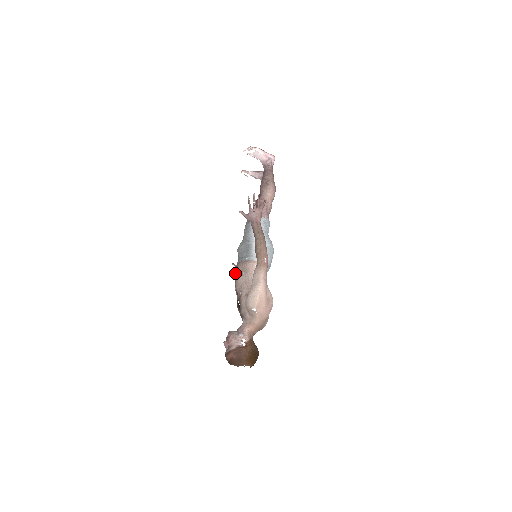
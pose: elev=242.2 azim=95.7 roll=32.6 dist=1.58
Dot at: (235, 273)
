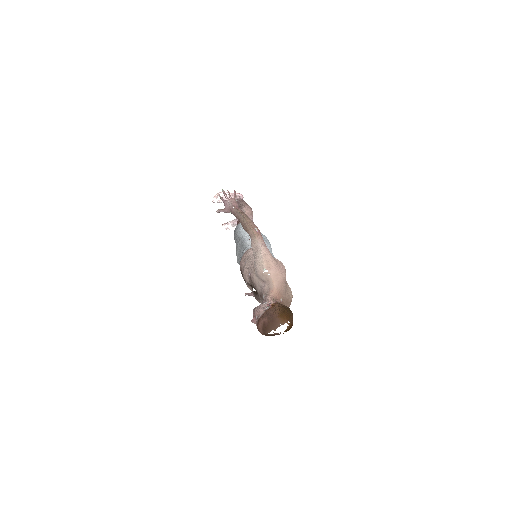
Dot at: occluded
